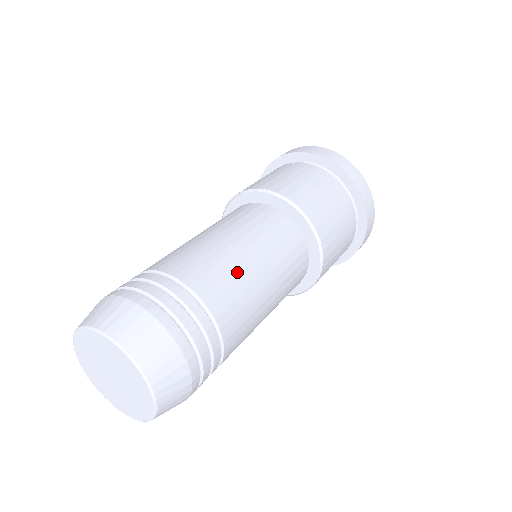
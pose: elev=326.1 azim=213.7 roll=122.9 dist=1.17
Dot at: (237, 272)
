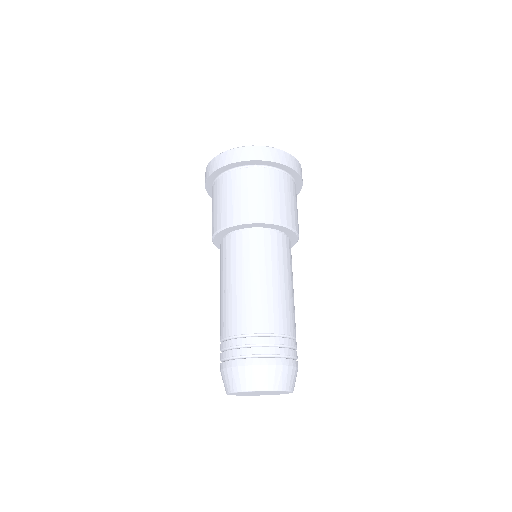
Dot at: (274, 299)
